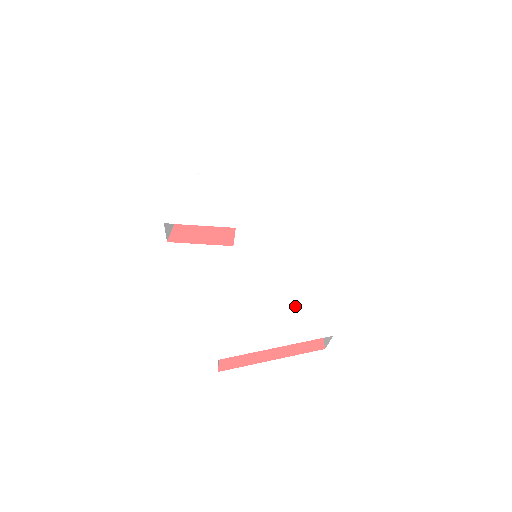
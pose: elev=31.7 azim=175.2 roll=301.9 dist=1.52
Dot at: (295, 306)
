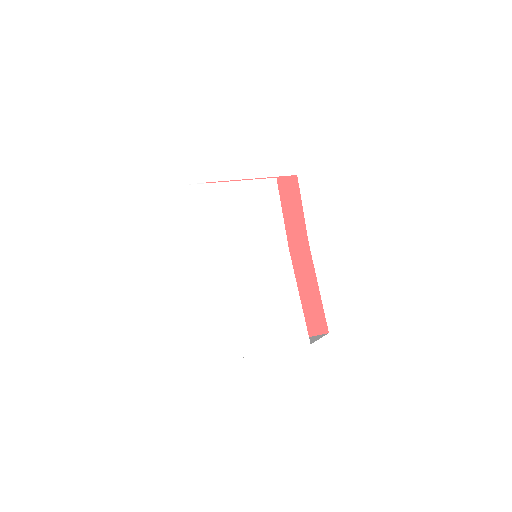
Dot at: (280, 317)
